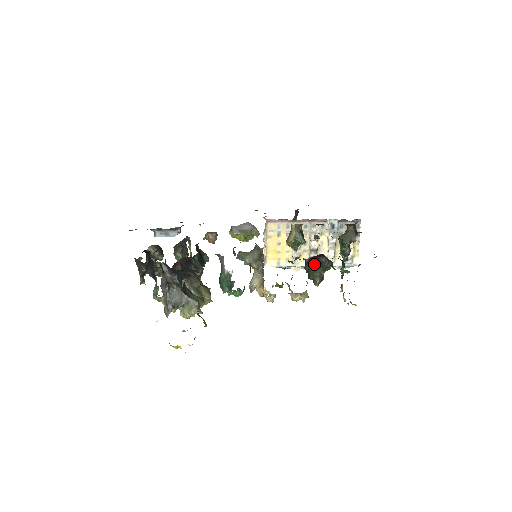
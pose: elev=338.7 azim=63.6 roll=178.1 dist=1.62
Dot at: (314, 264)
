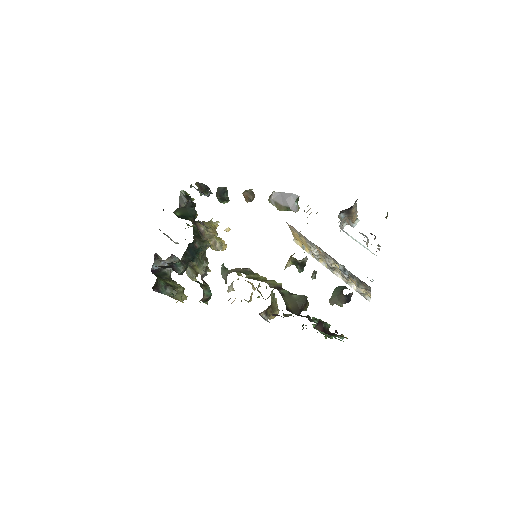
Dot at: (272, 314)
